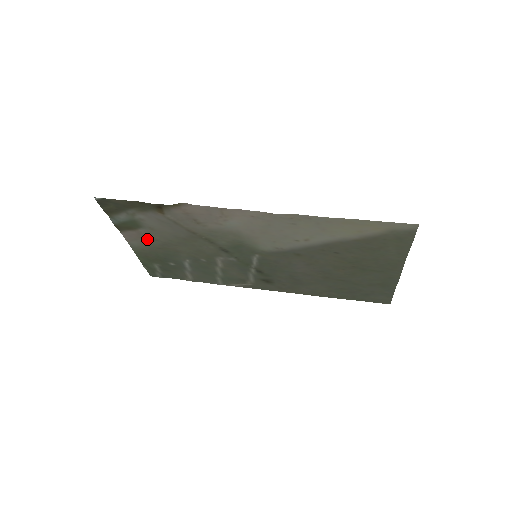
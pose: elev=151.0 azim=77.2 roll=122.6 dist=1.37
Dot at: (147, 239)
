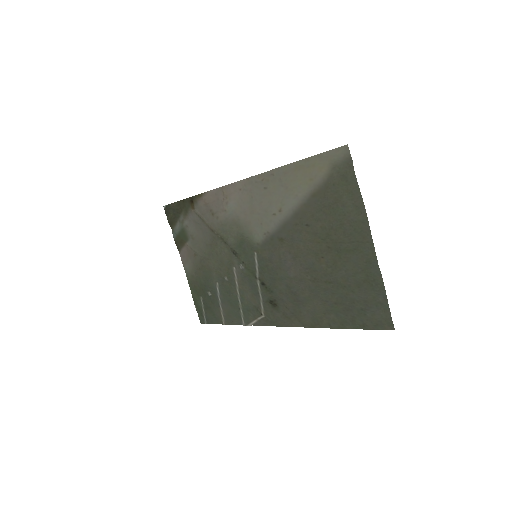
Dot at: (192, 256)
